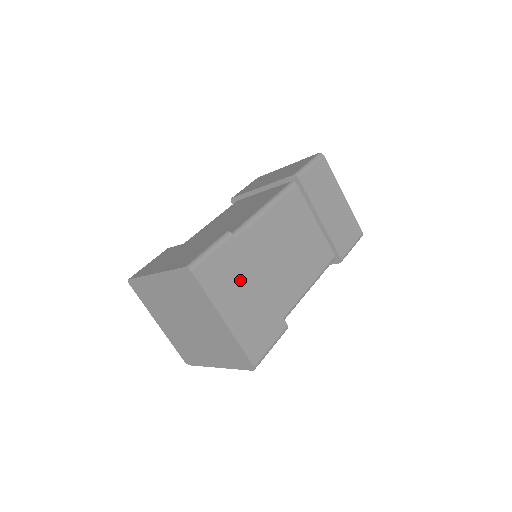
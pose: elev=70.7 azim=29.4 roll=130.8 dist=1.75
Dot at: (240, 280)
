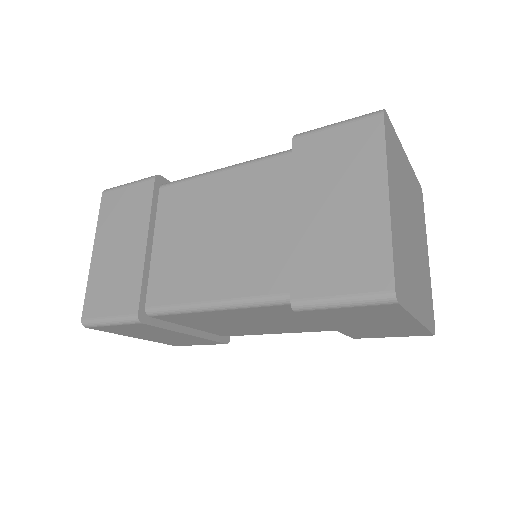
Dot at: (156, 333)
